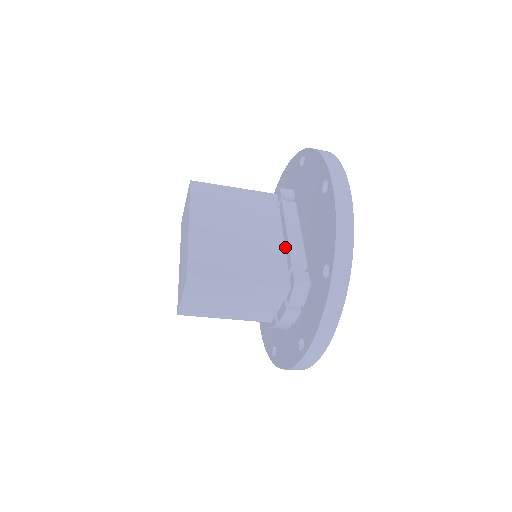
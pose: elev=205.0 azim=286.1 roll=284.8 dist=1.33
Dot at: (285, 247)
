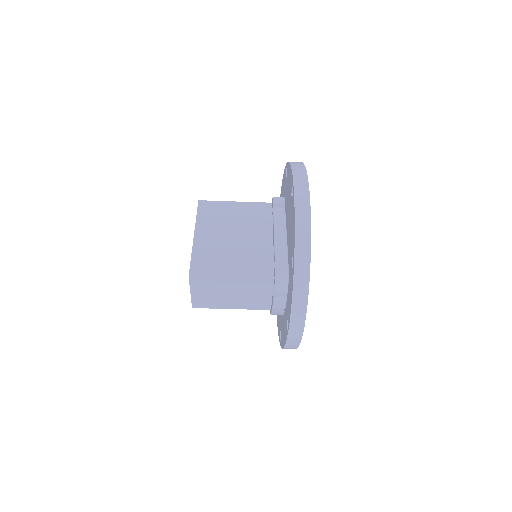
Dot at: (273, 246)
